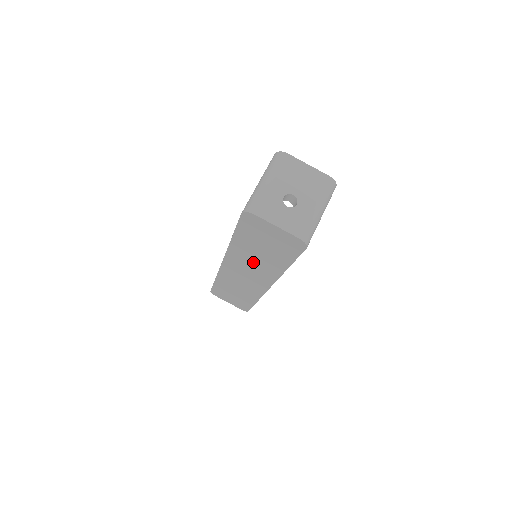
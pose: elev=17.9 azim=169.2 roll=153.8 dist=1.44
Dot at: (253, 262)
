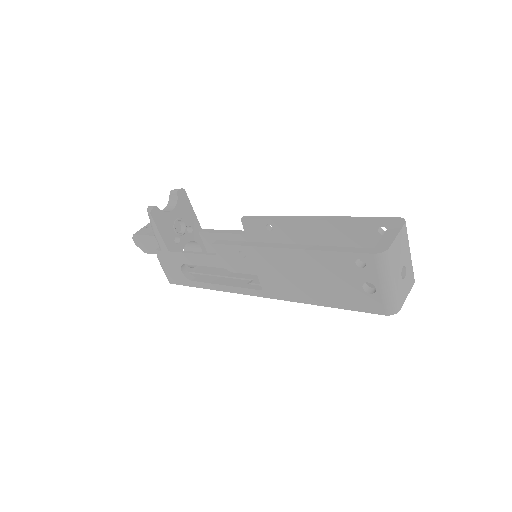
Dot at: occluded
